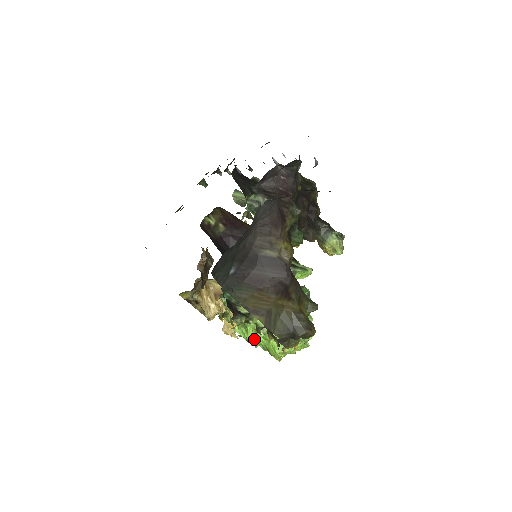
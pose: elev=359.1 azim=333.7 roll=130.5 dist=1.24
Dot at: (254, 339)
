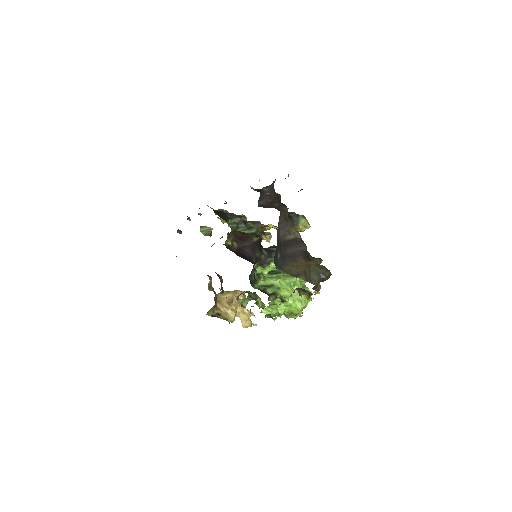
Dot at: (280, 310)
